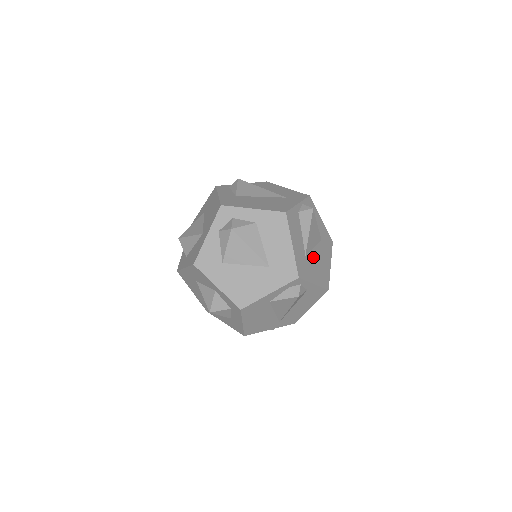
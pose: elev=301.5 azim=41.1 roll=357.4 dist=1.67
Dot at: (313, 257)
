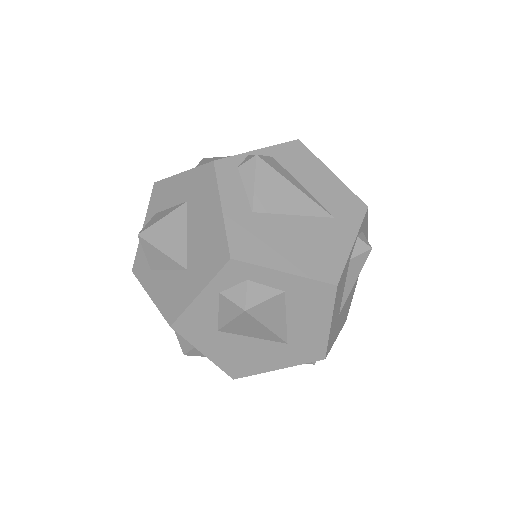
Dot at: (345, 302)
